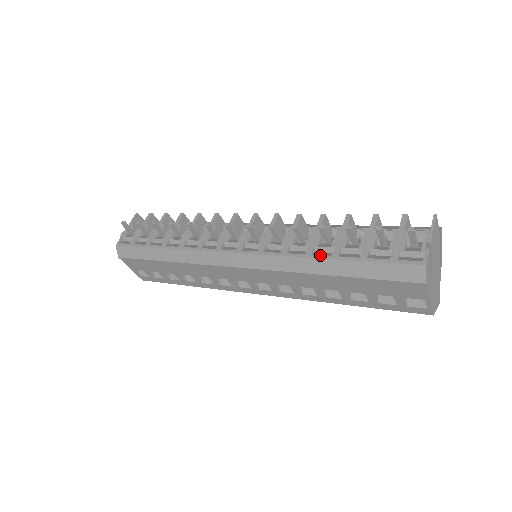
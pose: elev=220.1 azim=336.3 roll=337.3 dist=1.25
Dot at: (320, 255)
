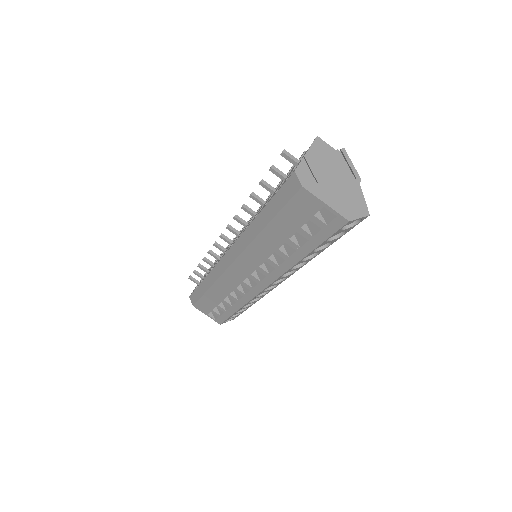
Dot at: (256, 216)
